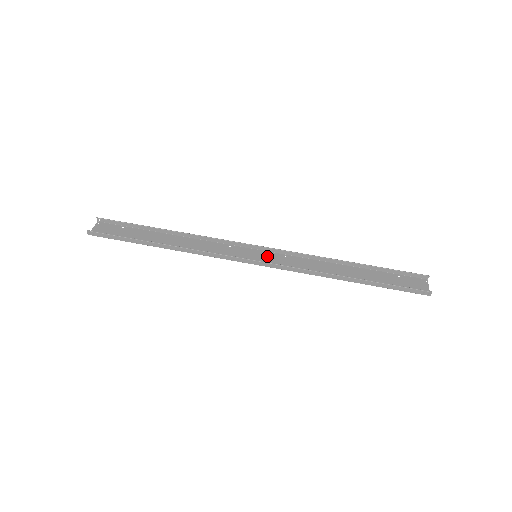
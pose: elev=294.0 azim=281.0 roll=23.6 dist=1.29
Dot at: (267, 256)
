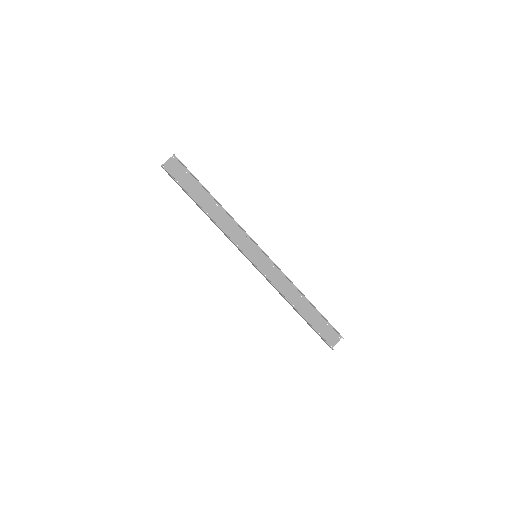
Dot at: (263, 260)
